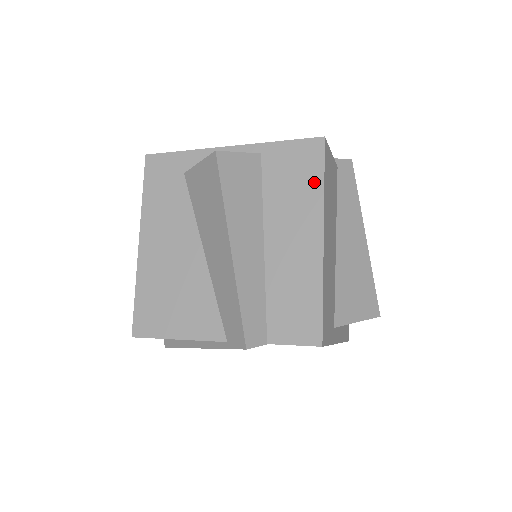
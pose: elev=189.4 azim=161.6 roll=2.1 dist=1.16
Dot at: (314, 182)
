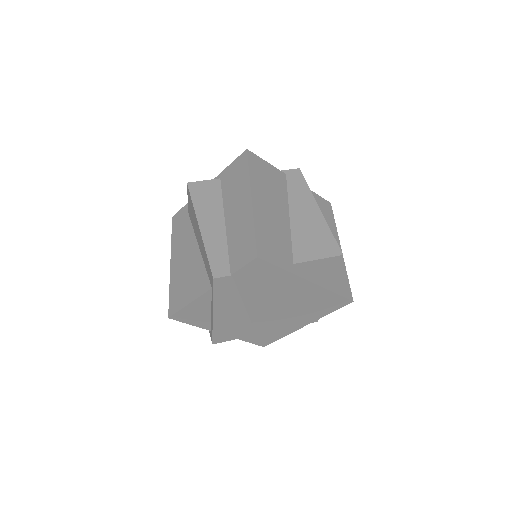
Dot at: (244, 174)
